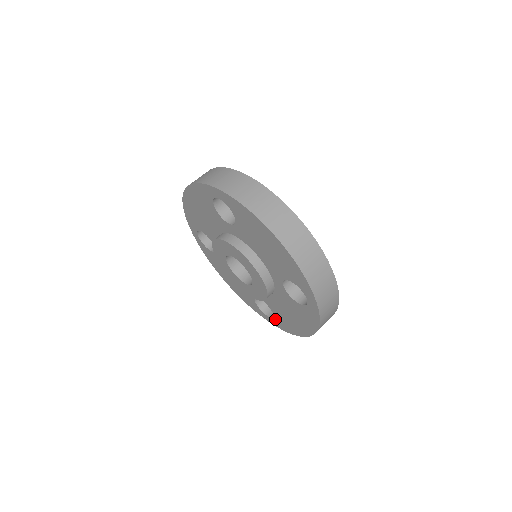
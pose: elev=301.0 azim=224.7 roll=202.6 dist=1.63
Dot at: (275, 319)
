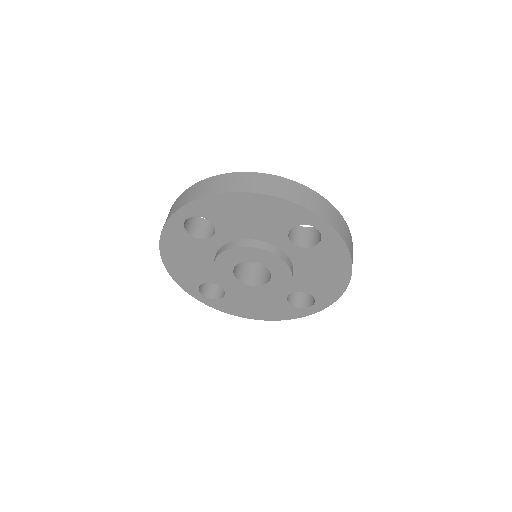
Dot at: (317, 300)
